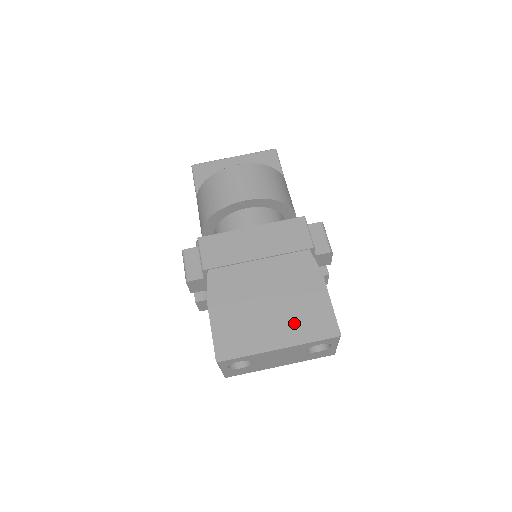
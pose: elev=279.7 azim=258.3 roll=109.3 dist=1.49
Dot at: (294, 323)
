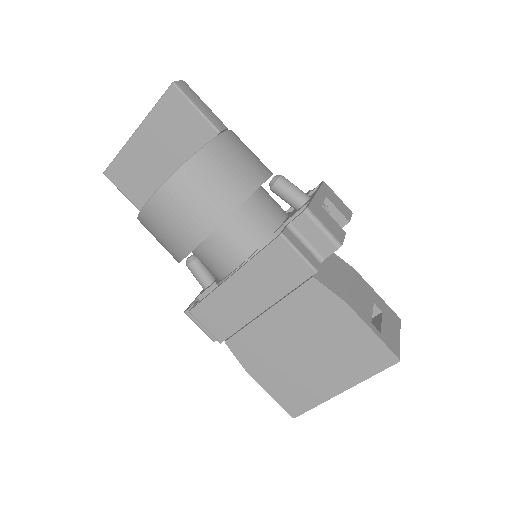
Dot at: (343, 365)
